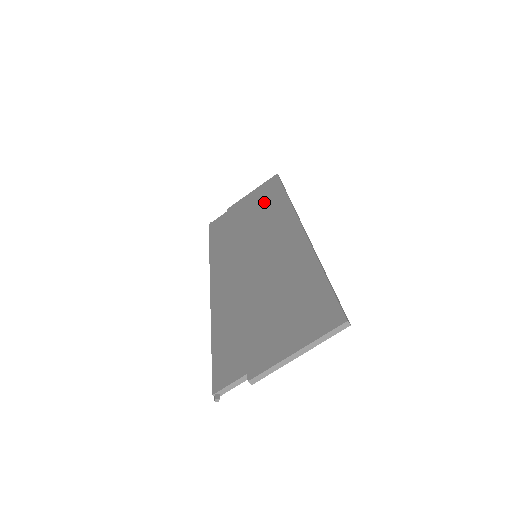
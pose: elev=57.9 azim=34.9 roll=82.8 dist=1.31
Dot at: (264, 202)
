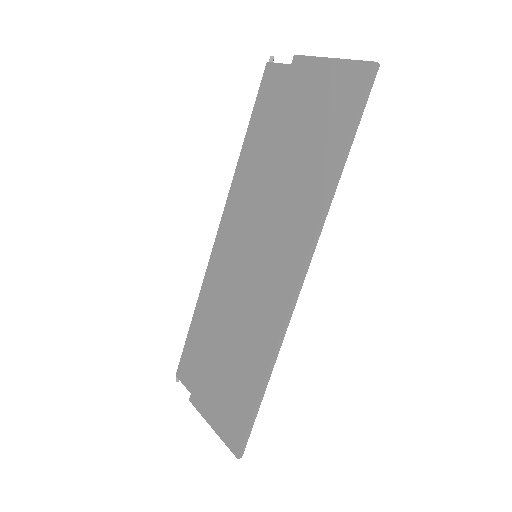
Dot at: (316, 141)
